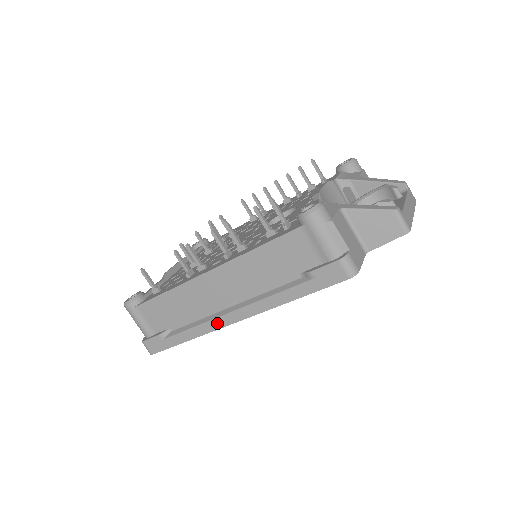
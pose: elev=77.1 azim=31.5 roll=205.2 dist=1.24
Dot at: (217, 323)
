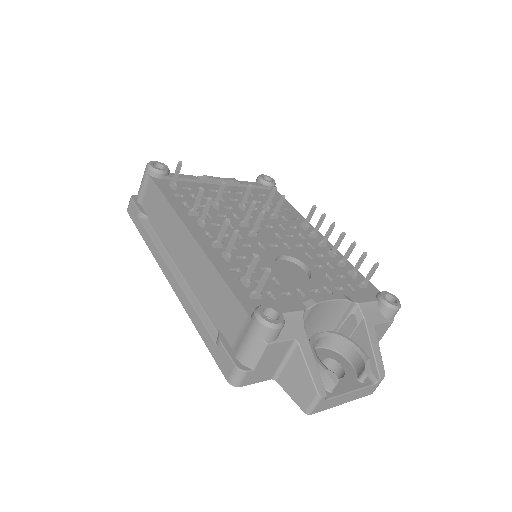
Dot at: (162, 263)
